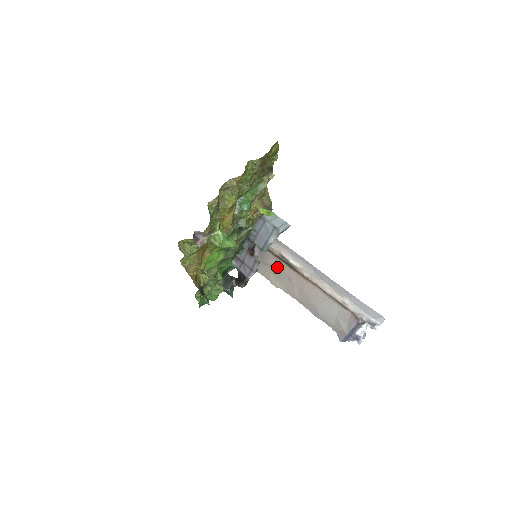
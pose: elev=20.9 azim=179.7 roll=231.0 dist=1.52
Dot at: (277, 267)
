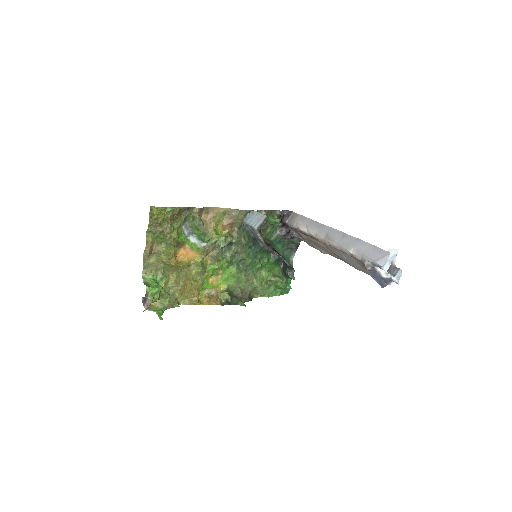
Dot at: (309, 239)
